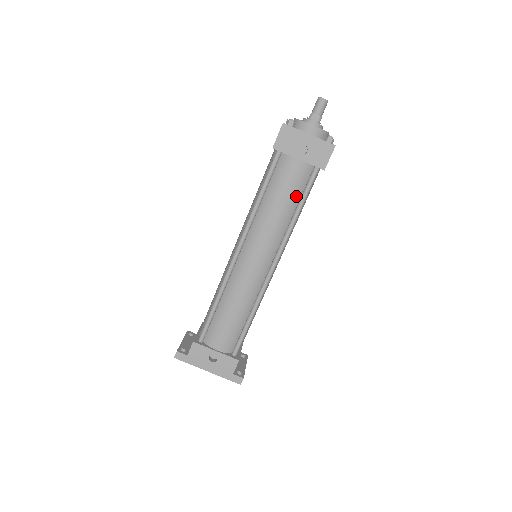
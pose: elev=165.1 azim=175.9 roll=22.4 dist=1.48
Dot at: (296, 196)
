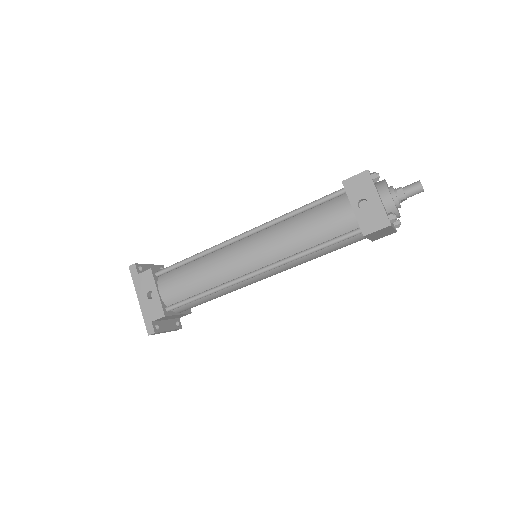
Dot at: (324, 236)
